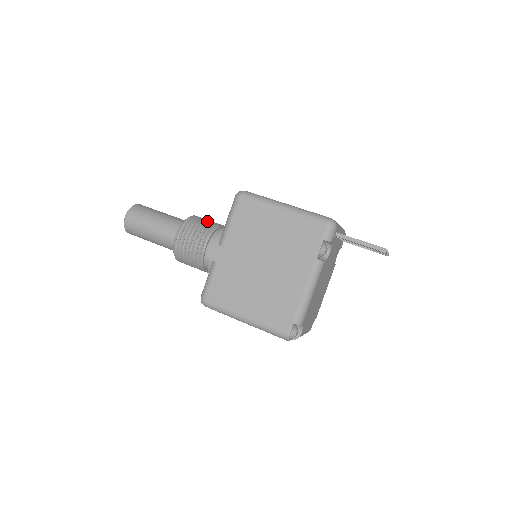
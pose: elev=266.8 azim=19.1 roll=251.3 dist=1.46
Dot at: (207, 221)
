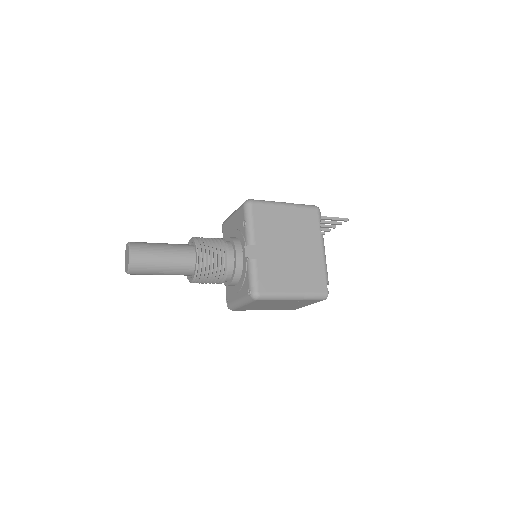
Dot at: (210, 238)
